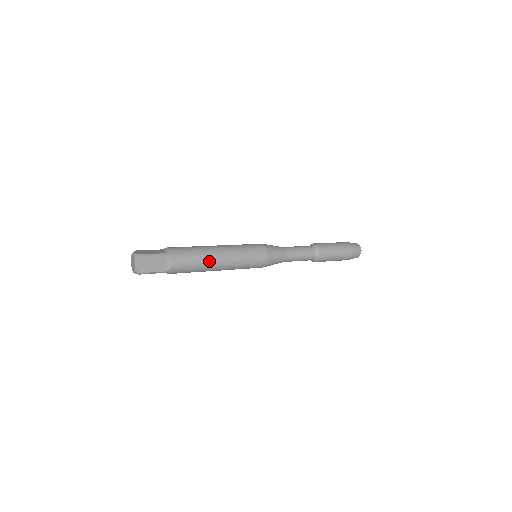
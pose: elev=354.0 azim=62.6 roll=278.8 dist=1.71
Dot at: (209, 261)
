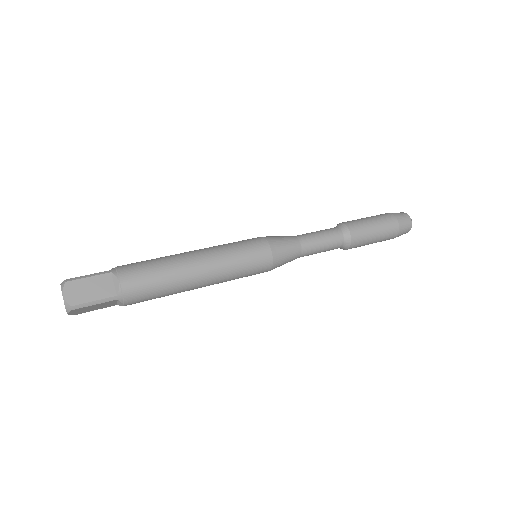
Dot at: (182, 291)
